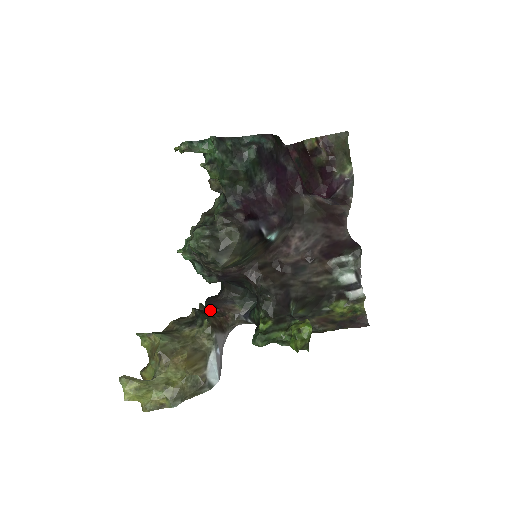
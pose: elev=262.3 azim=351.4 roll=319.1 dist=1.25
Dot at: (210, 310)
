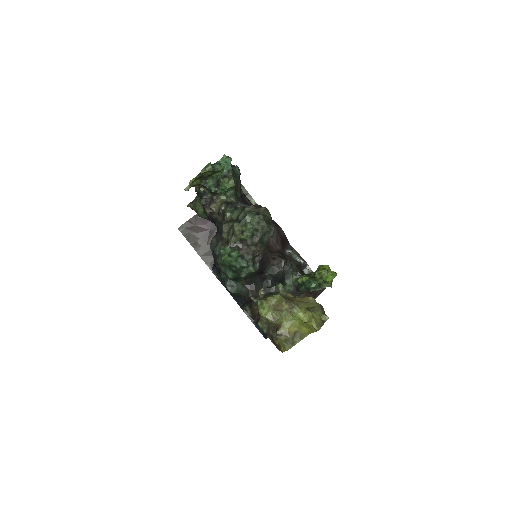
Dot at: occluded
